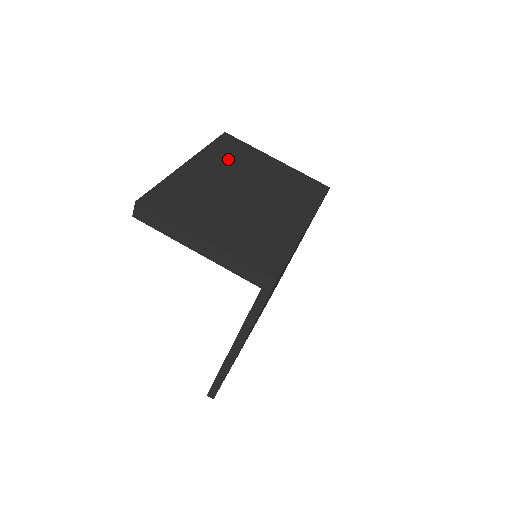
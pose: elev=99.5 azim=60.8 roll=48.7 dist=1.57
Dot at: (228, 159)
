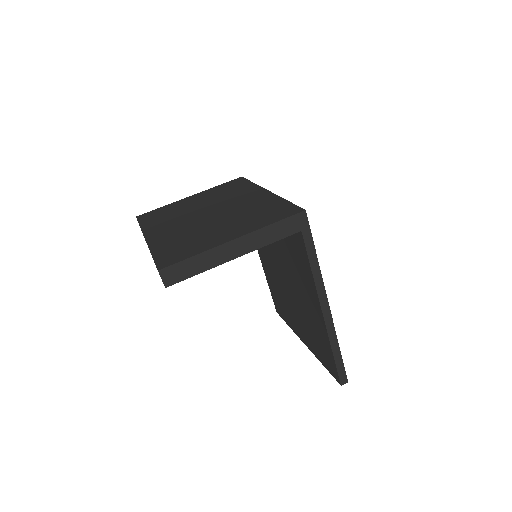
Dot at: (165, 218)
